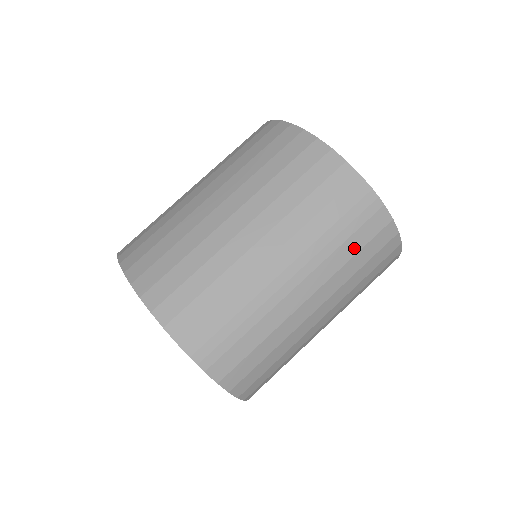
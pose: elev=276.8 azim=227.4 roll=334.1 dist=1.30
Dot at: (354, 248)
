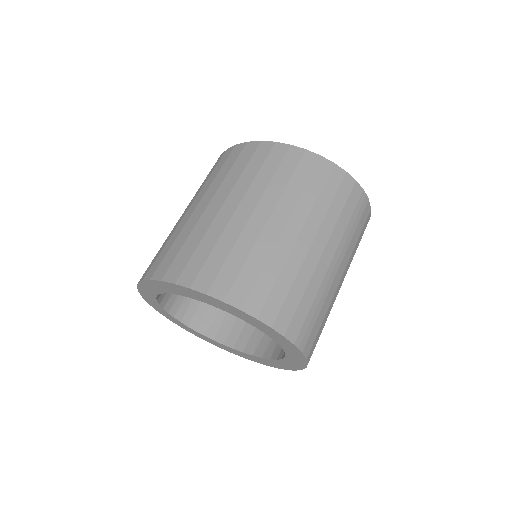
Dot at: (358, 234)
